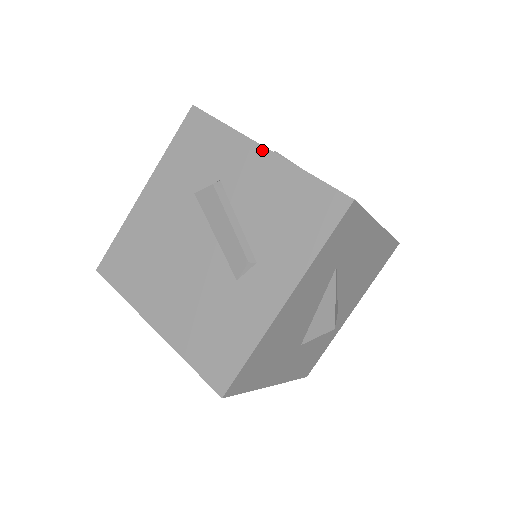
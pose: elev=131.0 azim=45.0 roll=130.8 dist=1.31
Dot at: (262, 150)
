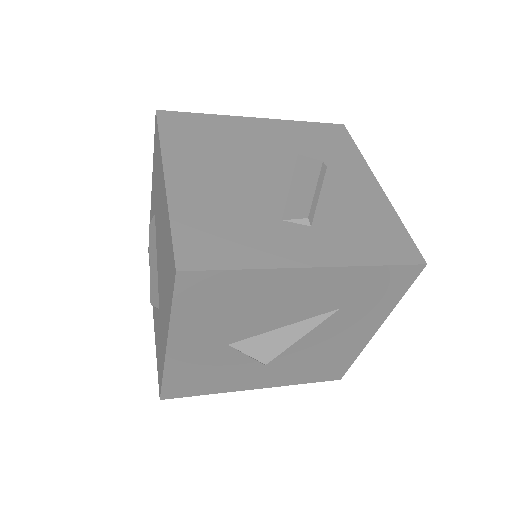
Dot at: (376, 184)
